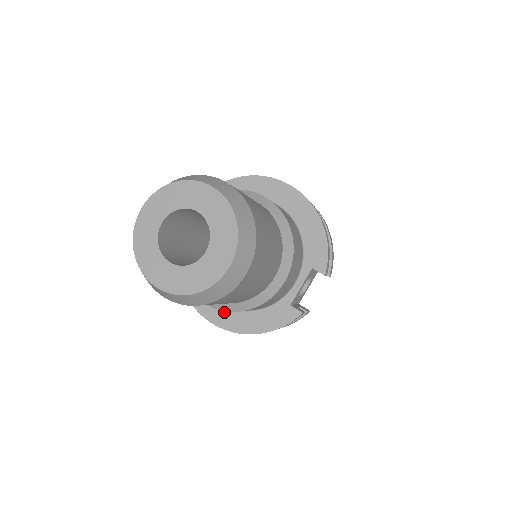
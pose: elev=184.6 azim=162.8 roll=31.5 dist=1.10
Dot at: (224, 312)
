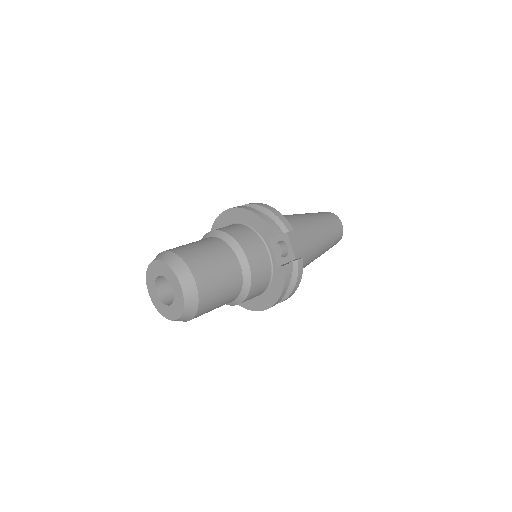
Dot at: (261, 300)
